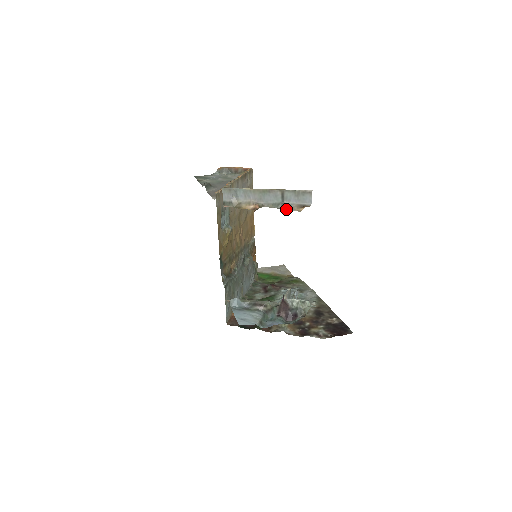
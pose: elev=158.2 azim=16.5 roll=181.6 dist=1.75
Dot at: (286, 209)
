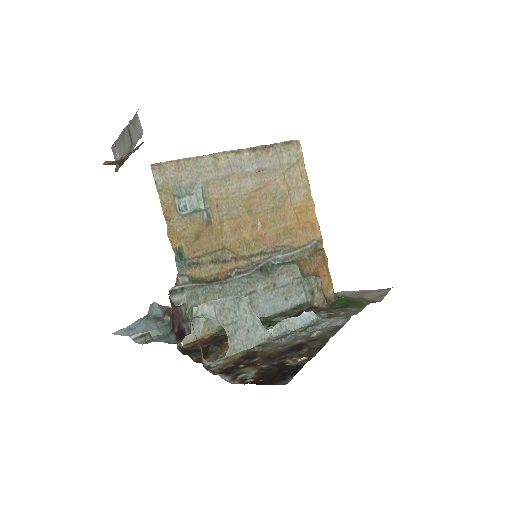
Dot at: (131, 152)
